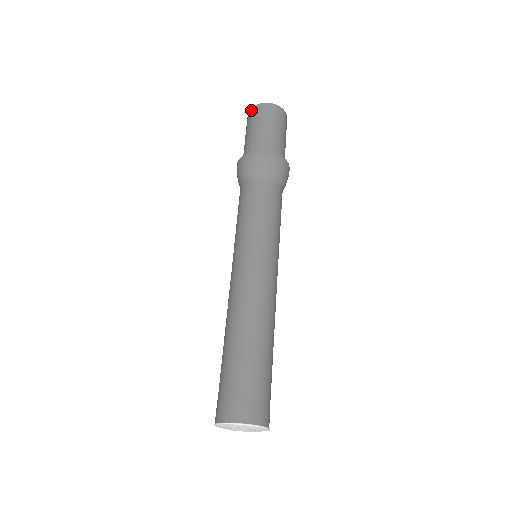
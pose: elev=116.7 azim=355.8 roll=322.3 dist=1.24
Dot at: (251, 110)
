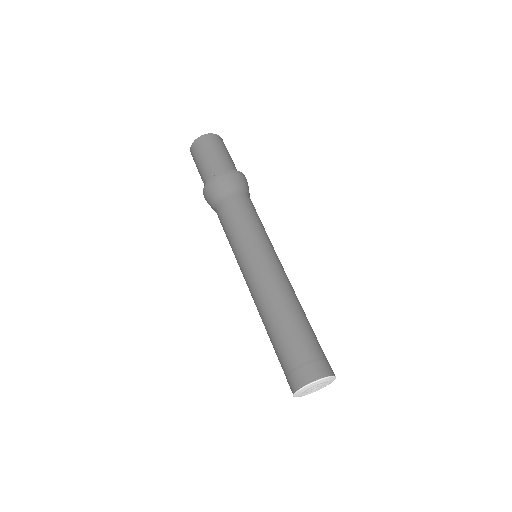
Dot at: (194, 143)
